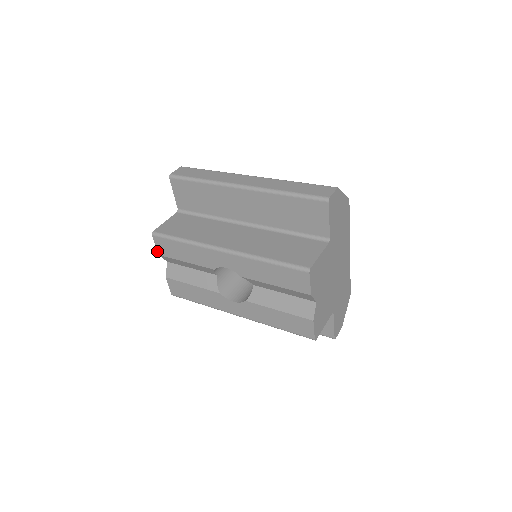
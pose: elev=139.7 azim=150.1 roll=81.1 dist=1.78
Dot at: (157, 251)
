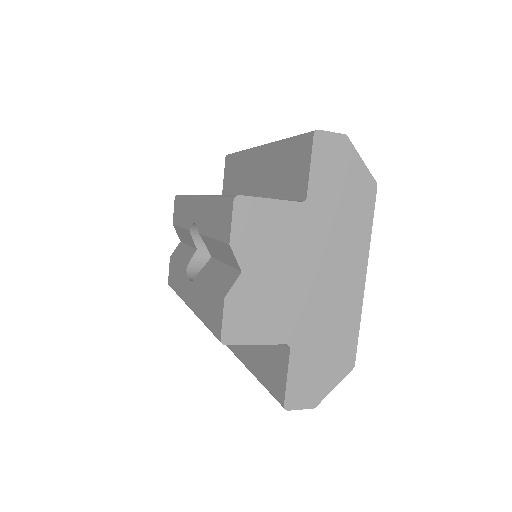
Dot at: (173, 219)
